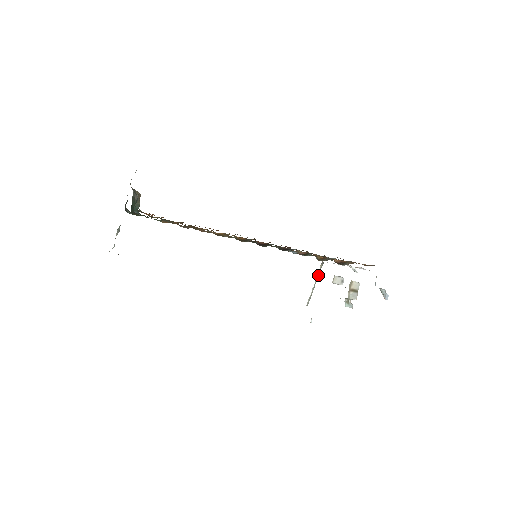
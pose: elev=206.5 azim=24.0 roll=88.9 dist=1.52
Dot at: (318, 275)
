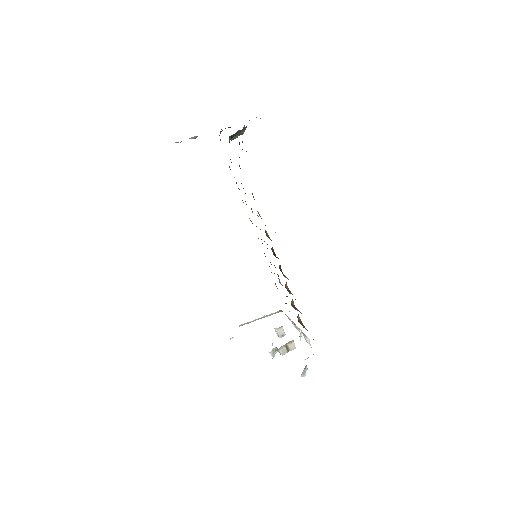
Dot at: (269, 315)
